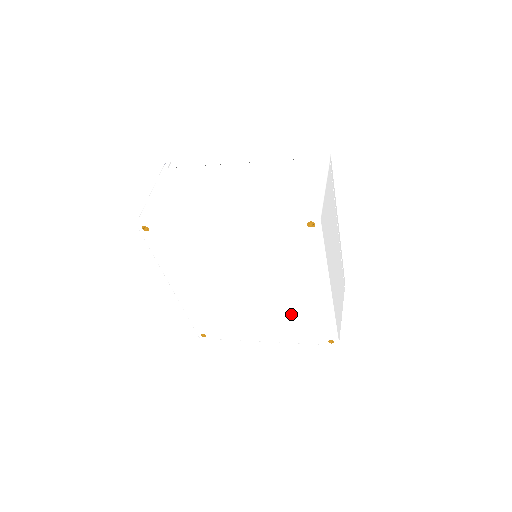
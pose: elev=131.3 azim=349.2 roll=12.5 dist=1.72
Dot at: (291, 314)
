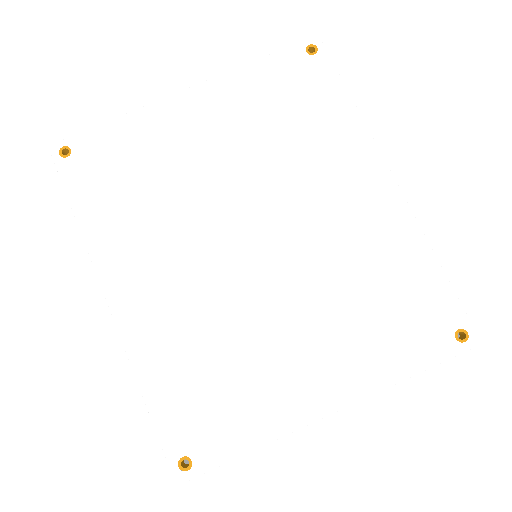
Dot at: (352, 276)
